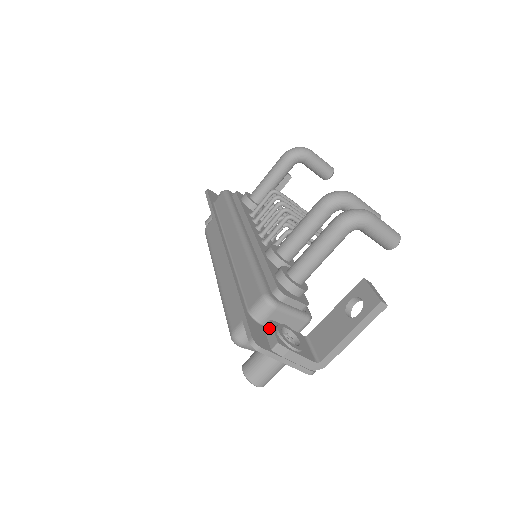
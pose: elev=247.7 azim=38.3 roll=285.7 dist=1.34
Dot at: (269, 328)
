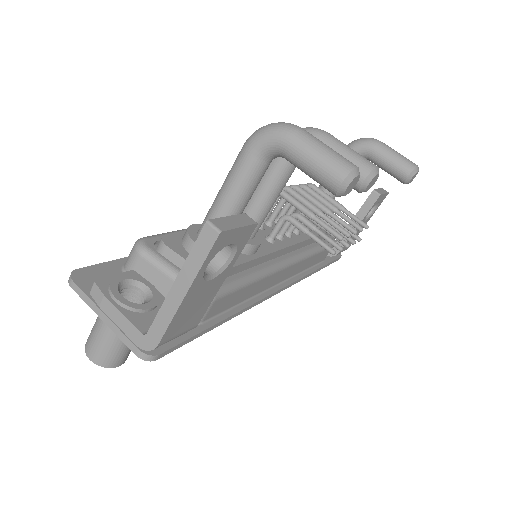
Dot at: occluded
